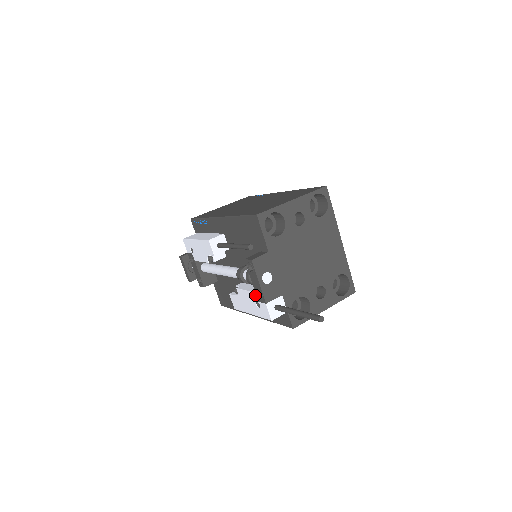
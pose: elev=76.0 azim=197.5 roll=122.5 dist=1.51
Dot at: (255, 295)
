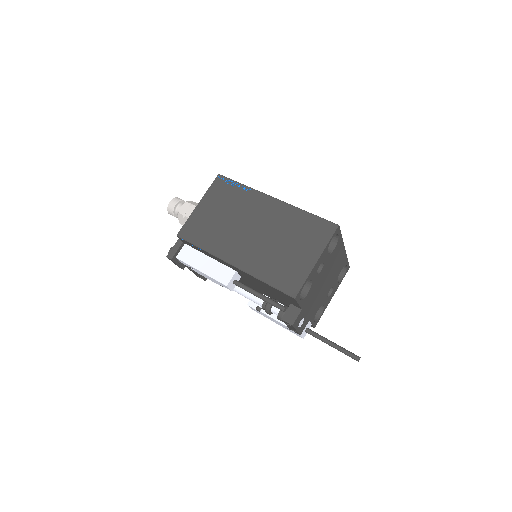
Dot at: (287, 327)
